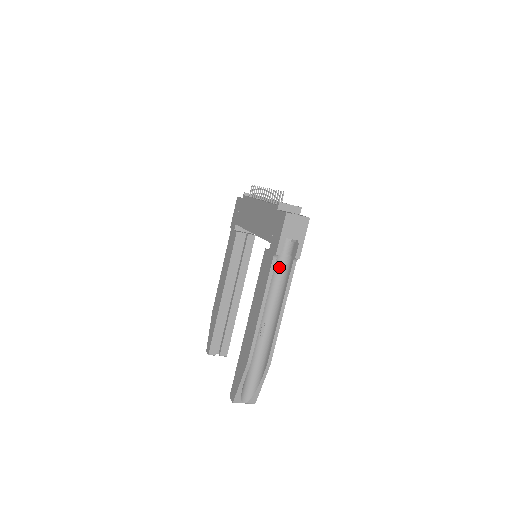
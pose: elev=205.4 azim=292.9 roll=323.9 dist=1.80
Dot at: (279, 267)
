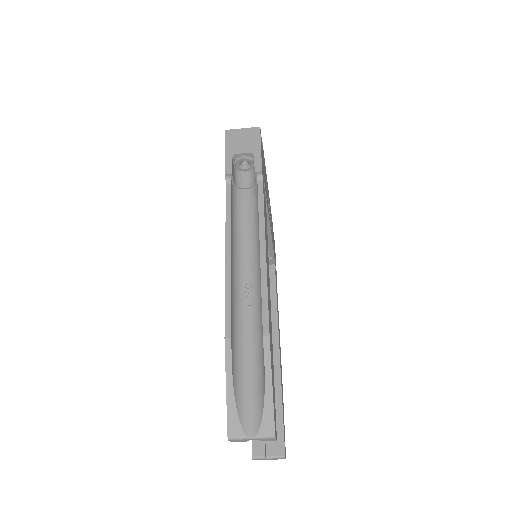
Dot at: (249, 206)
